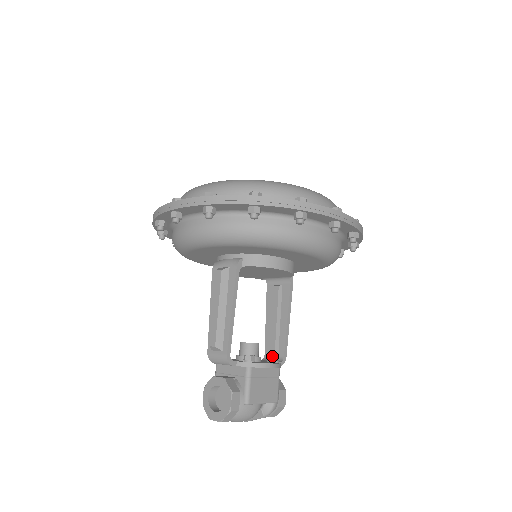
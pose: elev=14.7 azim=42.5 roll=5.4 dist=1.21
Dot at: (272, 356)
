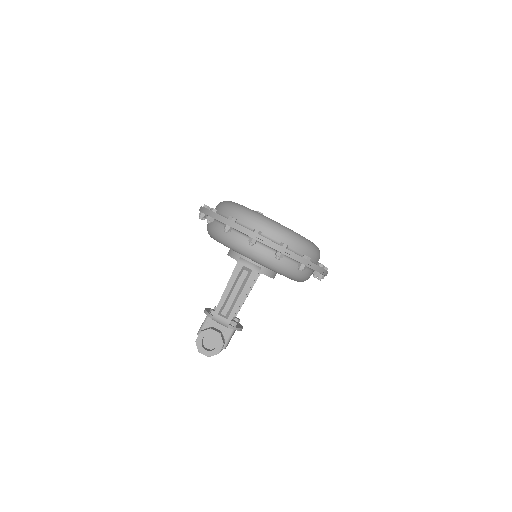
Dot at: (238, 319)
